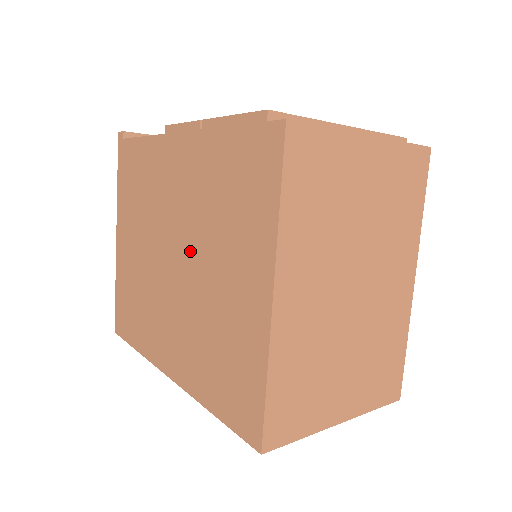
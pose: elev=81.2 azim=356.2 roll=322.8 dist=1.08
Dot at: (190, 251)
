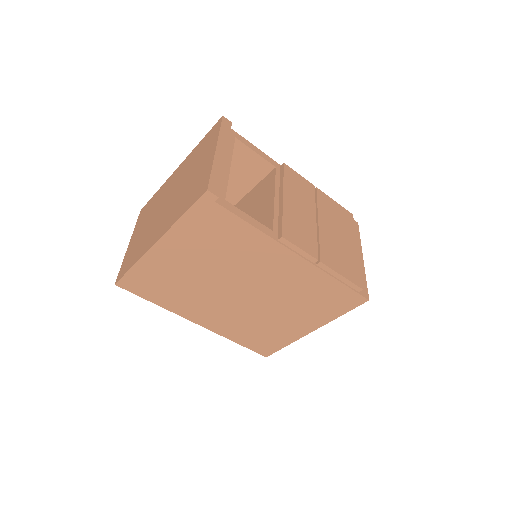
Dot at: (264, 298)
